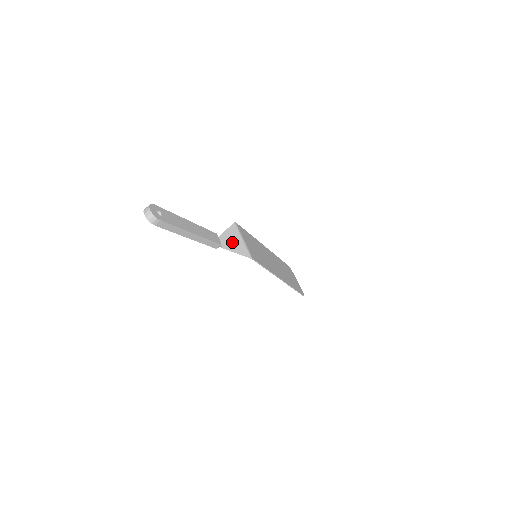
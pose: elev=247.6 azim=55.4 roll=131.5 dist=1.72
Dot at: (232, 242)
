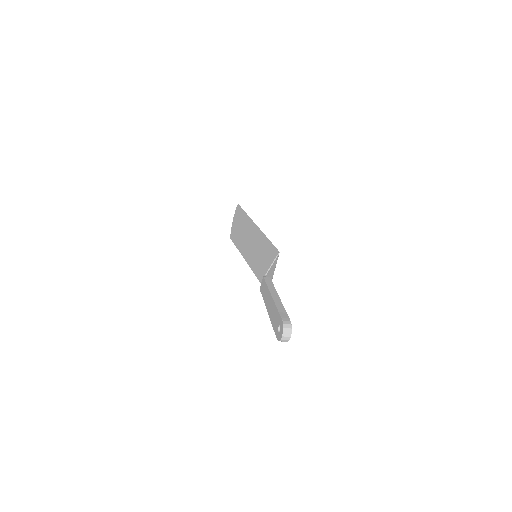
Dot at: occluded
